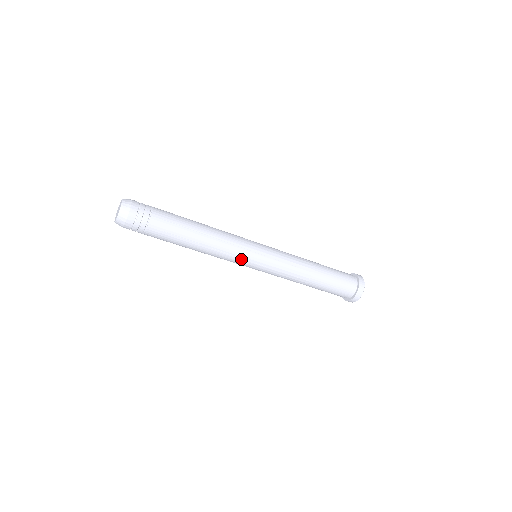
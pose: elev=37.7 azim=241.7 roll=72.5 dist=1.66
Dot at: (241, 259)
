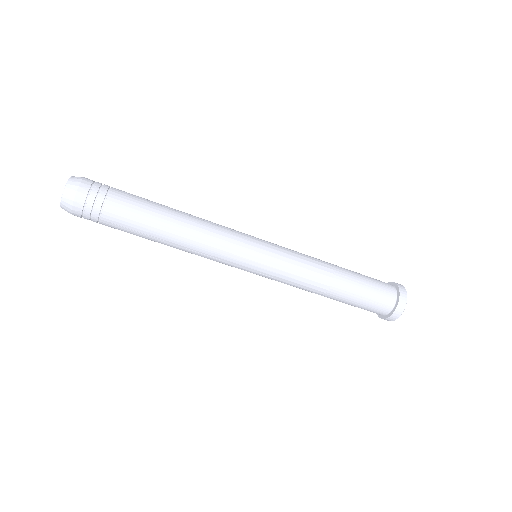
Dot at: (230, 264)
